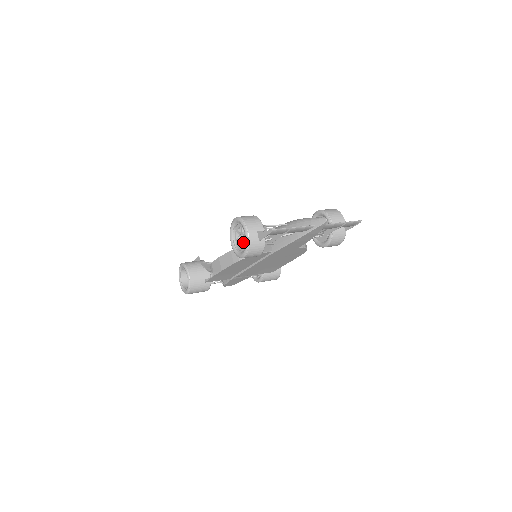
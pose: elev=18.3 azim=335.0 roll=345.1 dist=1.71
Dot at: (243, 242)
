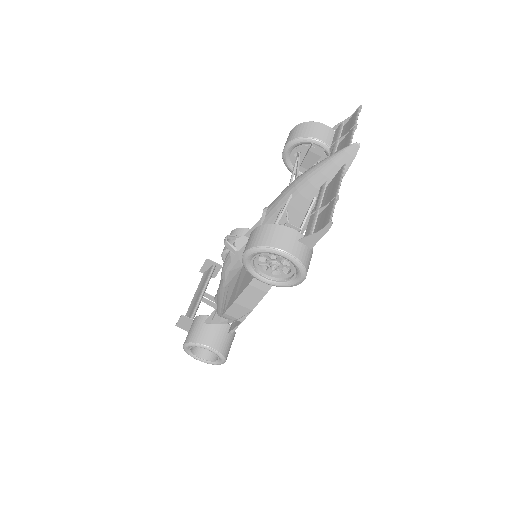
Dot at: (283, 268)
